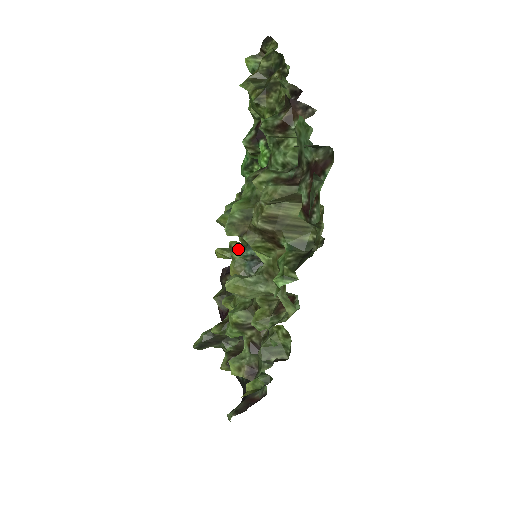
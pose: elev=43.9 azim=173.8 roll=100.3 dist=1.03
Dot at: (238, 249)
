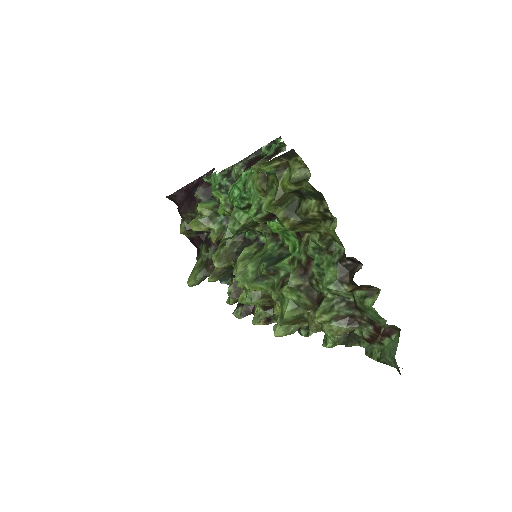
Dot at: (211, 217)
